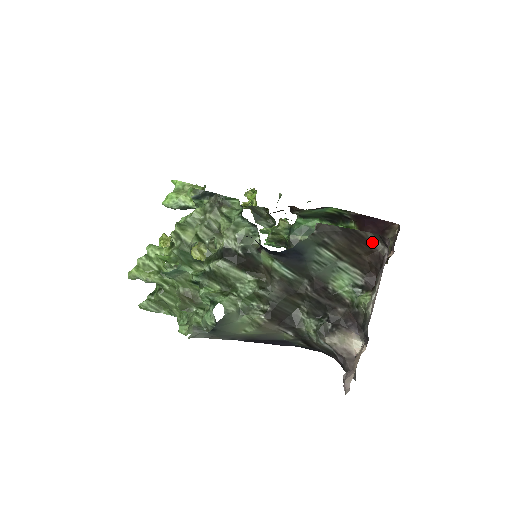
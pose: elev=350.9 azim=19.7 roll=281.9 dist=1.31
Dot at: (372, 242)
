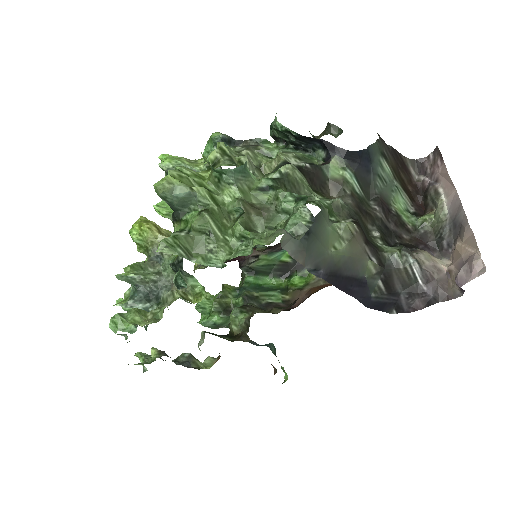
Dot at: (410, 170)
